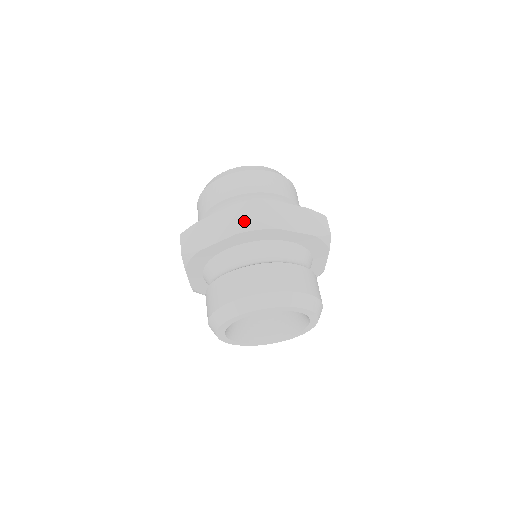
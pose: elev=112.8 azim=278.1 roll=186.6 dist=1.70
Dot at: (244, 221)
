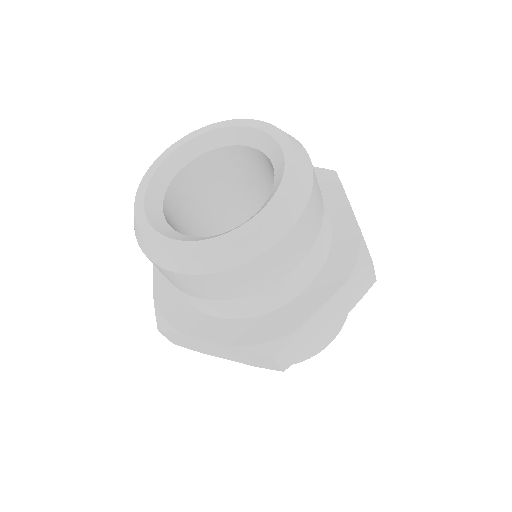
Dot at: (264, 365)
